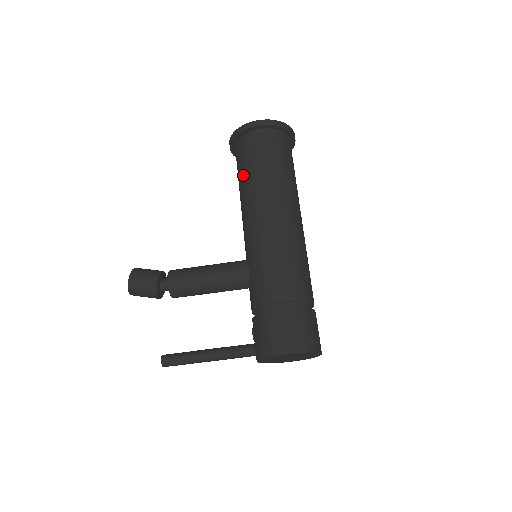
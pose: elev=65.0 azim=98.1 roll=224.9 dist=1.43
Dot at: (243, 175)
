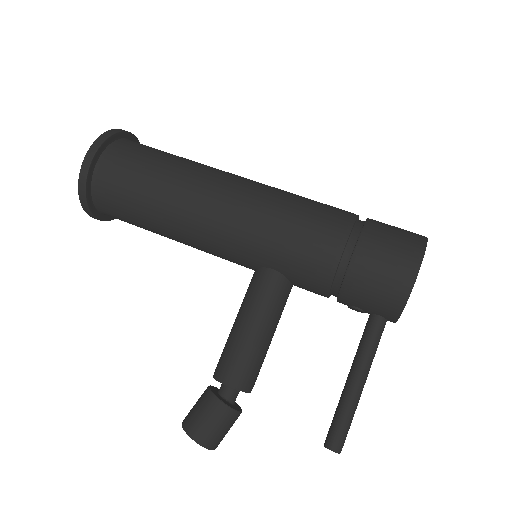
Dot at: (144, 215)
